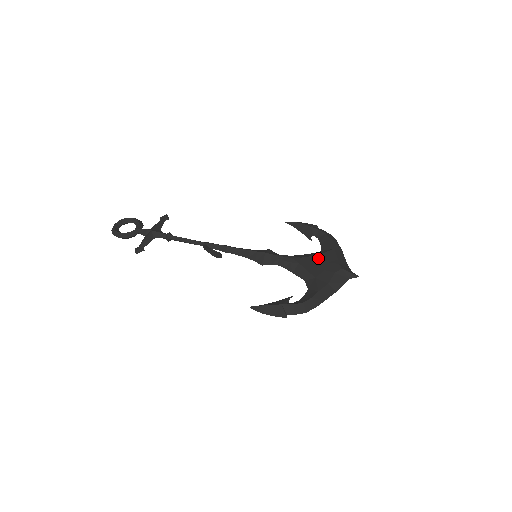
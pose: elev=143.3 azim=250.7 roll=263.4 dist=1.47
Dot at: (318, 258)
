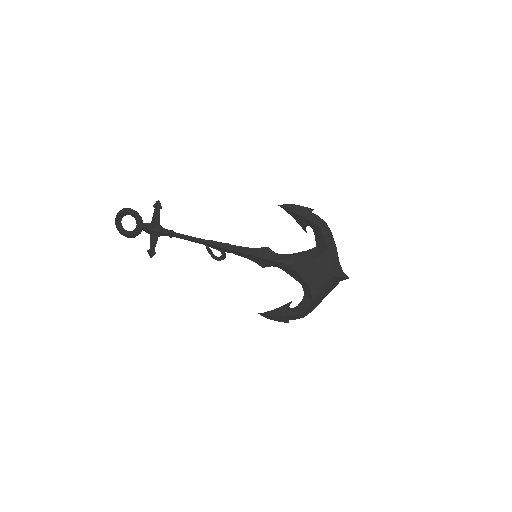
Dot at: (312, 264)
